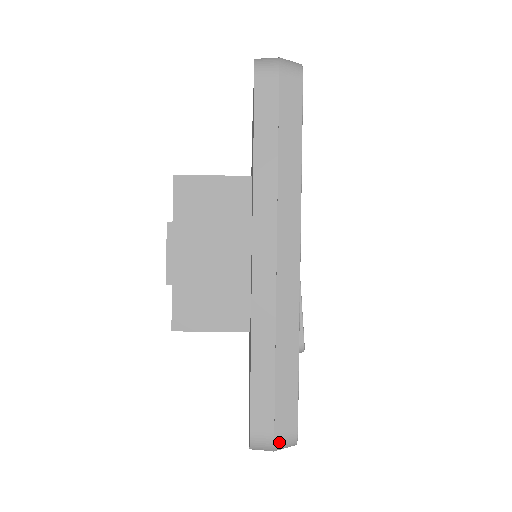
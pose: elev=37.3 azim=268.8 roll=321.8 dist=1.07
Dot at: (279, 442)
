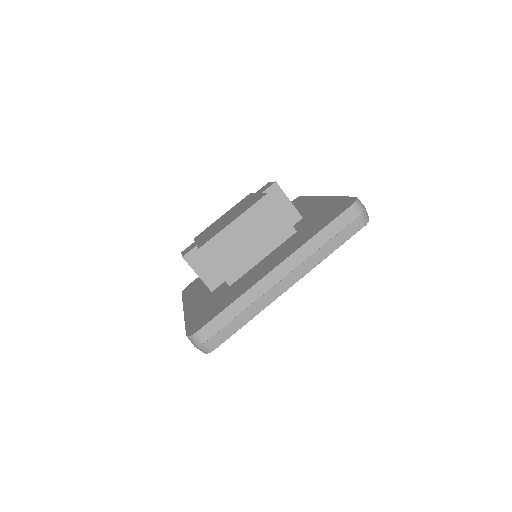
Dot at: occluded
